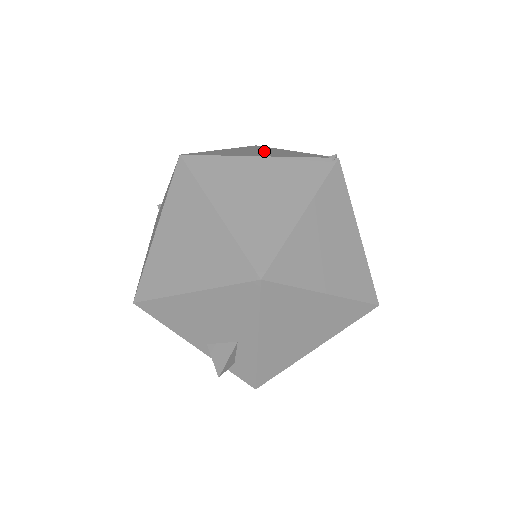
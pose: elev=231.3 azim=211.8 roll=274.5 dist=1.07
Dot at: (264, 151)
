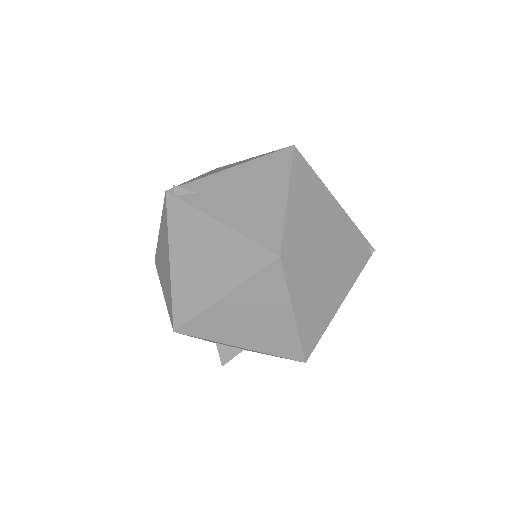
Dot at: (321, 209)
